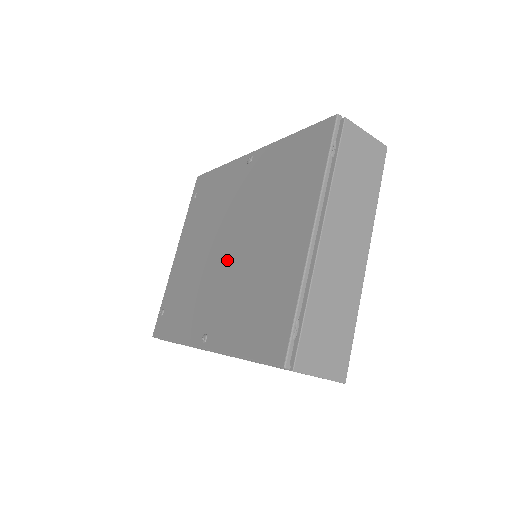
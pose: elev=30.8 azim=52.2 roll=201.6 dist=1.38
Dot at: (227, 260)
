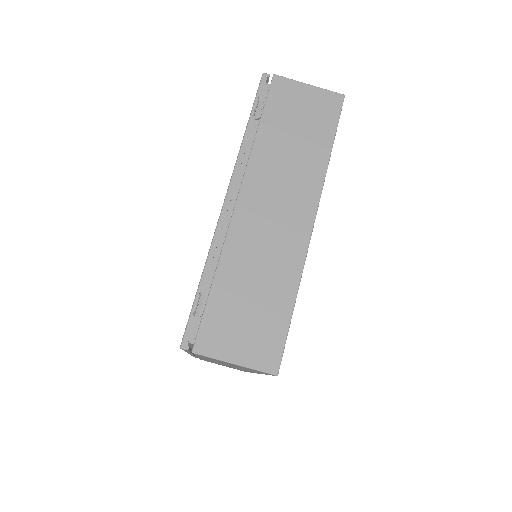
Dot at: occluded
